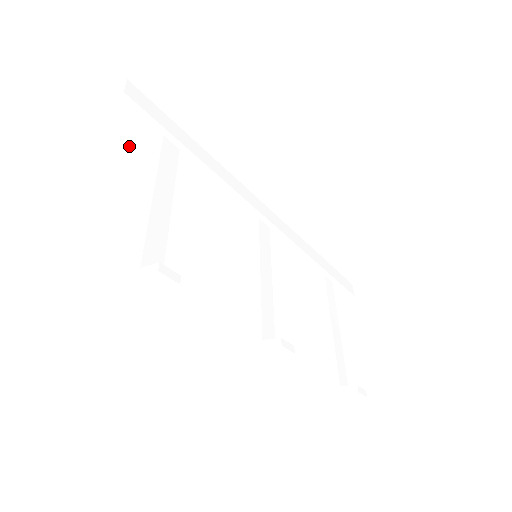
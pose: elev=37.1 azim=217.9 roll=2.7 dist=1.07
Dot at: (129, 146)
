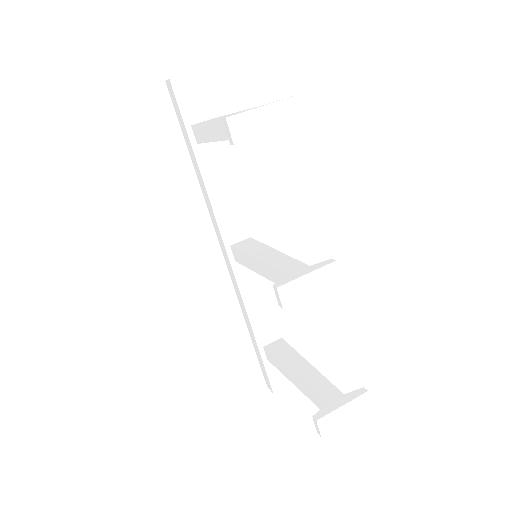
Dot at: (182, 116)
